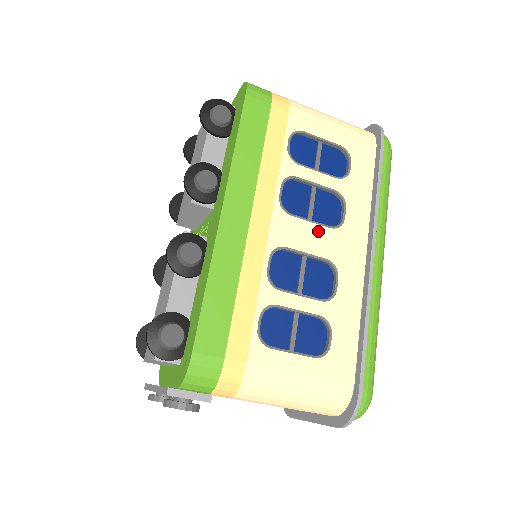
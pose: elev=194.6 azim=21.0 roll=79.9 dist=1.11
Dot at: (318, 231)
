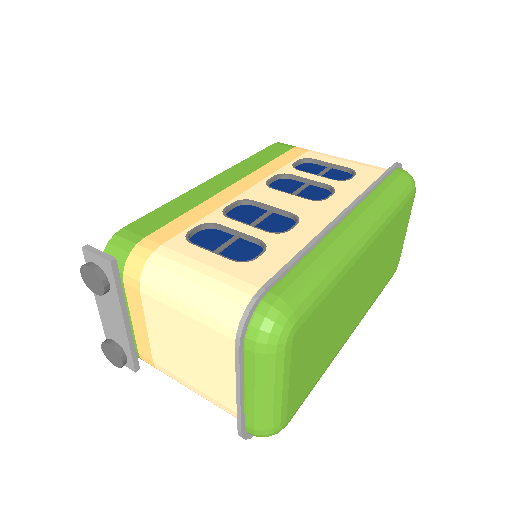
Dot at: (294, 199)
